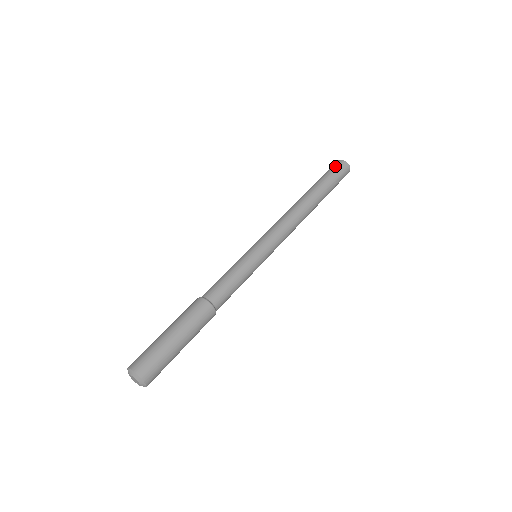
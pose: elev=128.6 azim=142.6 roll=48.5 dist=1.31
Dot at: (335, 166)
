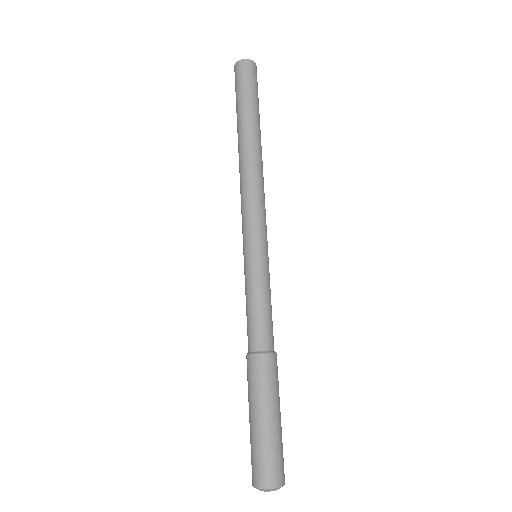
Dot at: (248, 74)
